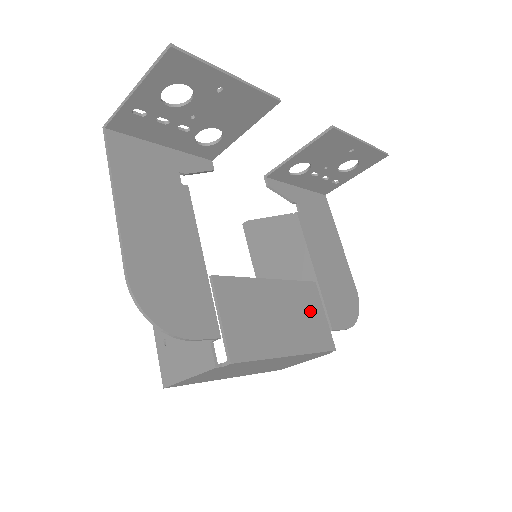
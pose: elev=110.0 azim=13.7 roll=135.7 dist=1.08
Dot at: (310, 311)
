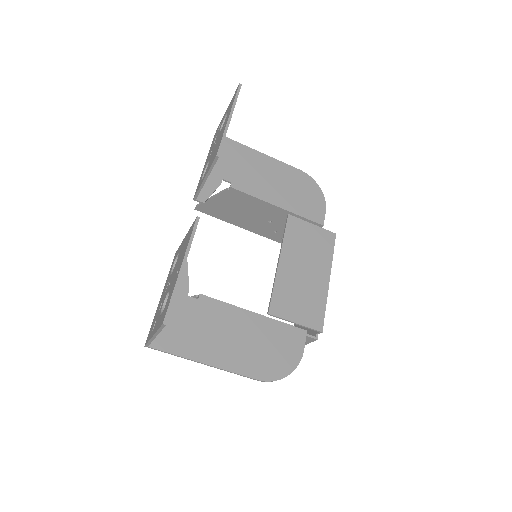
Dot at: (307, 238)
